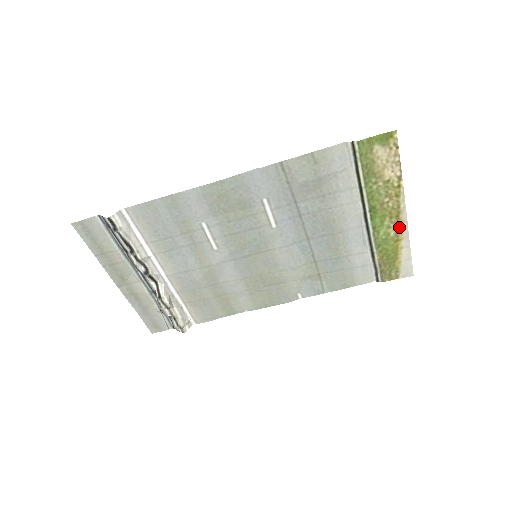
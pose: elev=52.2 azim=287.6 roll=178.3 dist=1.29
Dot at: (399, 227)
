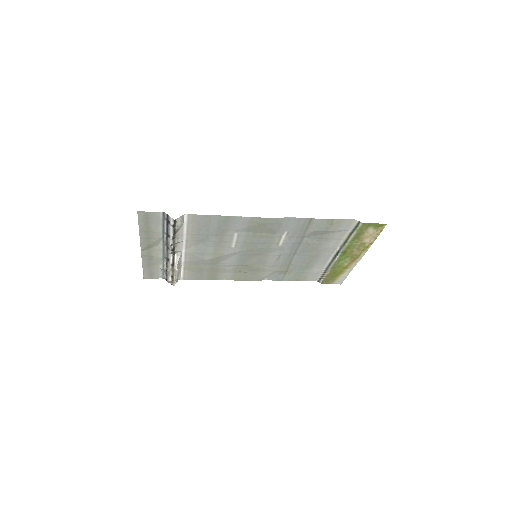
Dot at: (352, 263)
